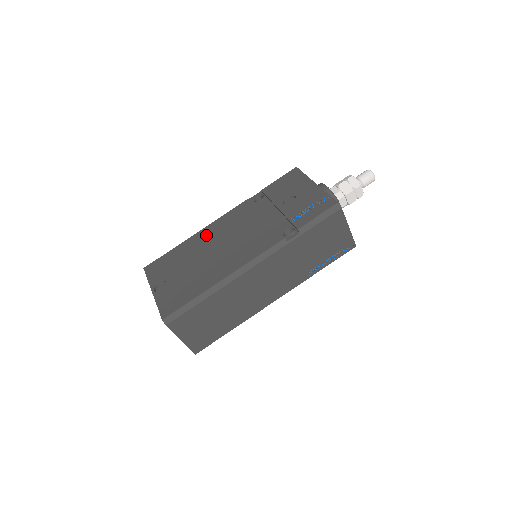
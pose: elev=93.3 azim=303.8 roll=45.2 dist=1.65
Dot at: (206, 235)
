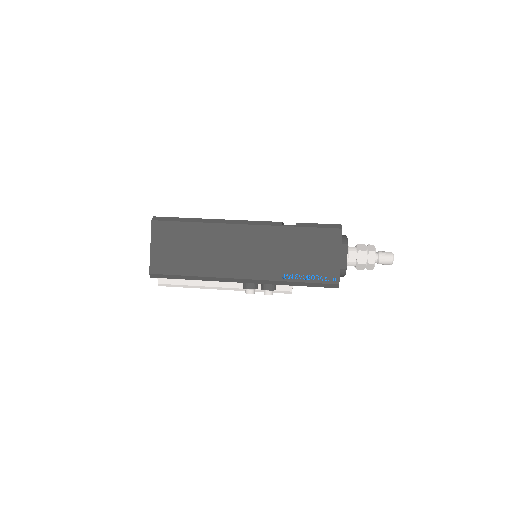
Dot at: occluded
